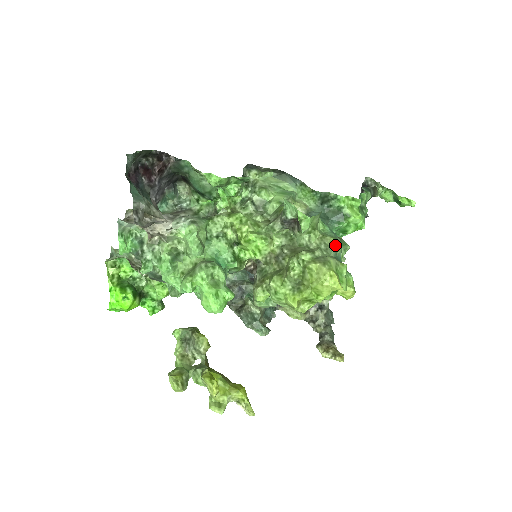
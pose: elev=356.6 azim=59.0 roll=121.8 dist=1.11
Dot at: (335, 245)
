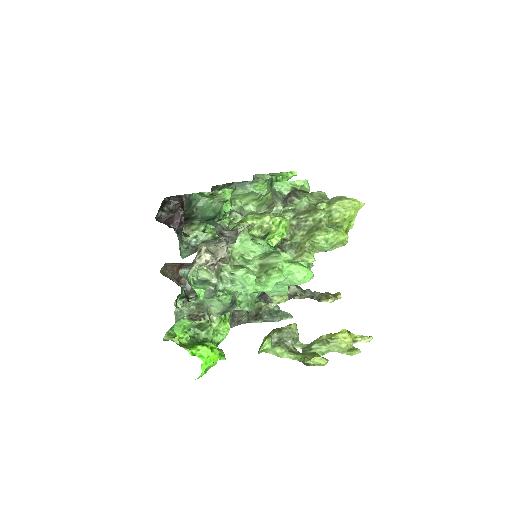
Dot at: (324, 193)
